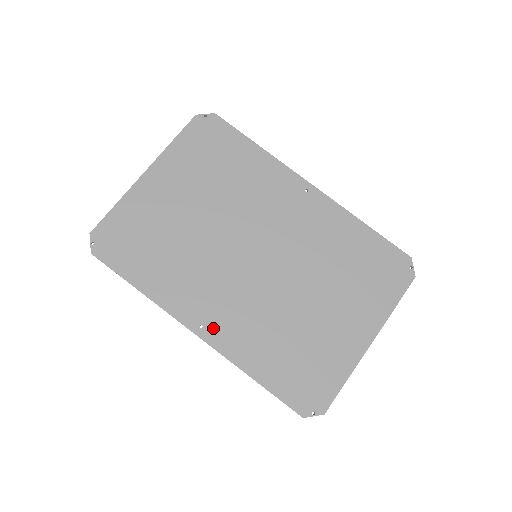
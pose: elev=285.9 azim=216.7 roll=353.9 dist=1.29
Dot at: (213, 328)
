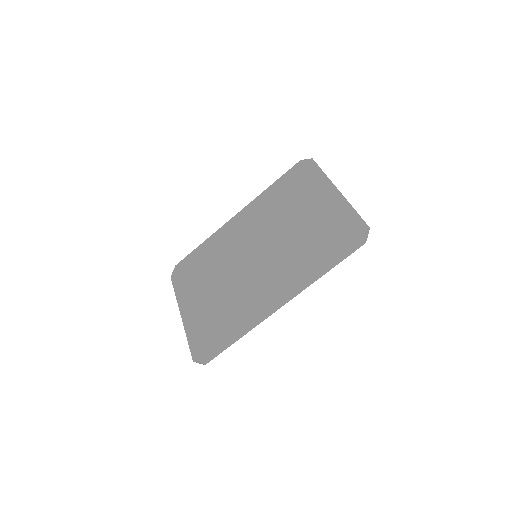
Dot at: (282, 293)
